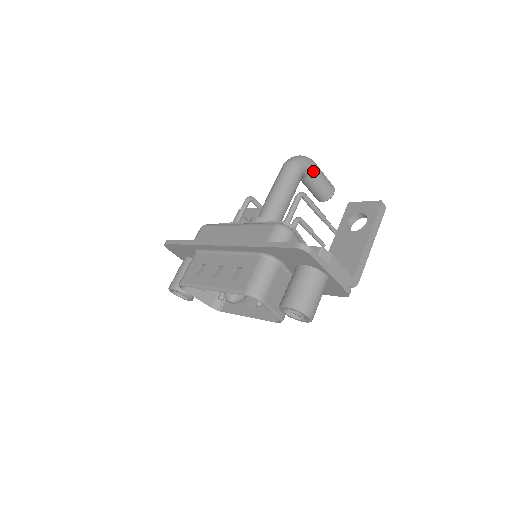
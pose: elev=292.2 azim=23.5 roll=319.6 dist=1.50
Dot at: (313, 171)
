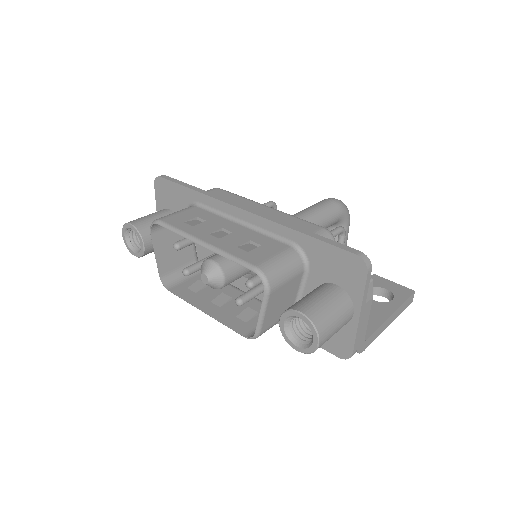
Dot at: (345, 227)
